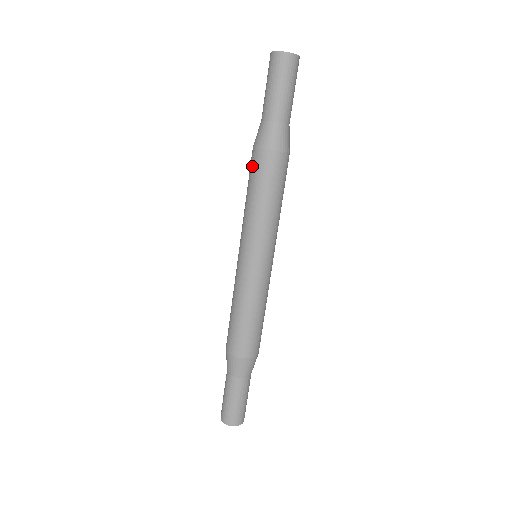
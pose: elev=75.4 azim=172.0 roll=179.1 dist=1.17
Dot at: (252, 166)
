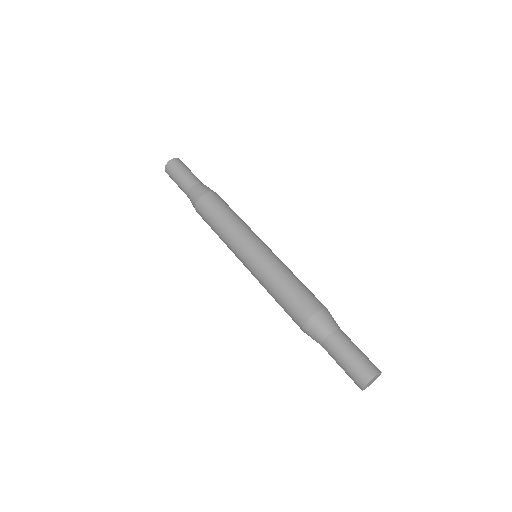
Dot at: (203, 211)
